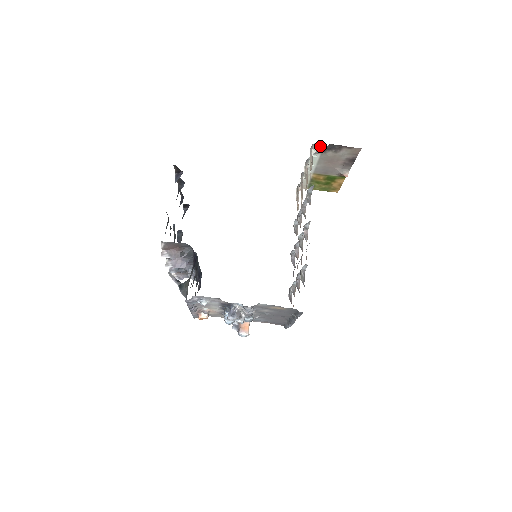
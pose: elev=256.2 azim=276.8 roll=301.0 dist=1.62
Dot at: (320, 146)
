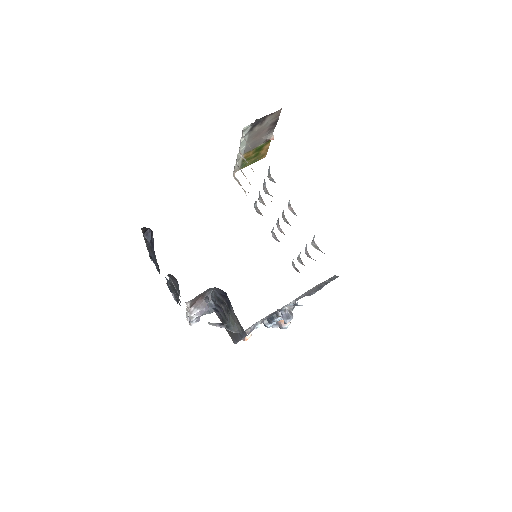
Dot at: (248, 127)
